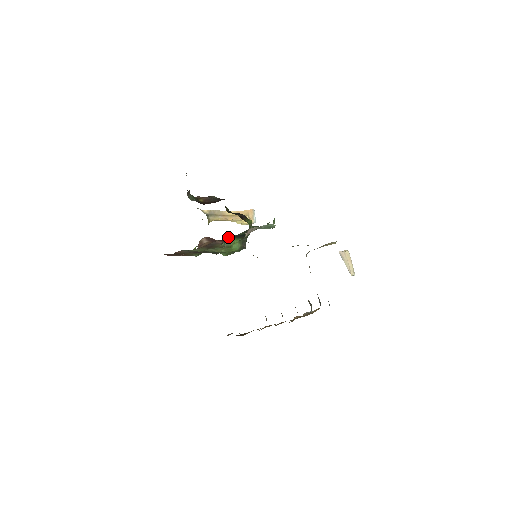
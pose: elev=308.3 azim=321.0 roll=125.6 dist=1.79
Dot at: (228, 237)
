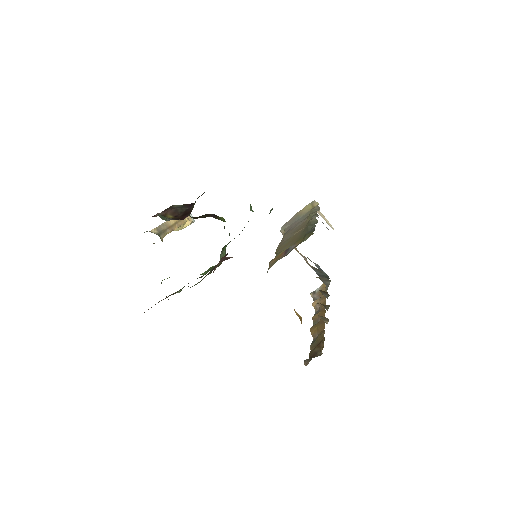
Dot at: occluded
